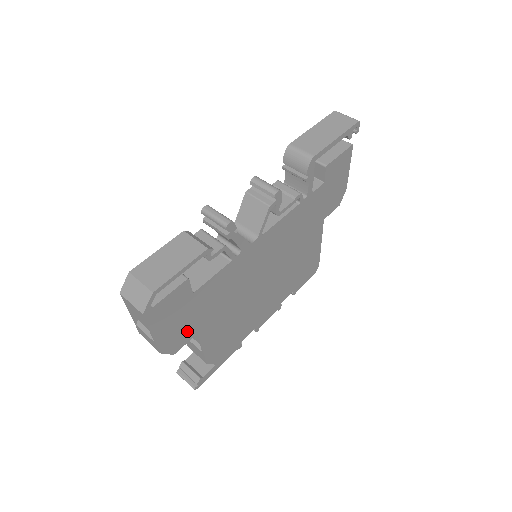
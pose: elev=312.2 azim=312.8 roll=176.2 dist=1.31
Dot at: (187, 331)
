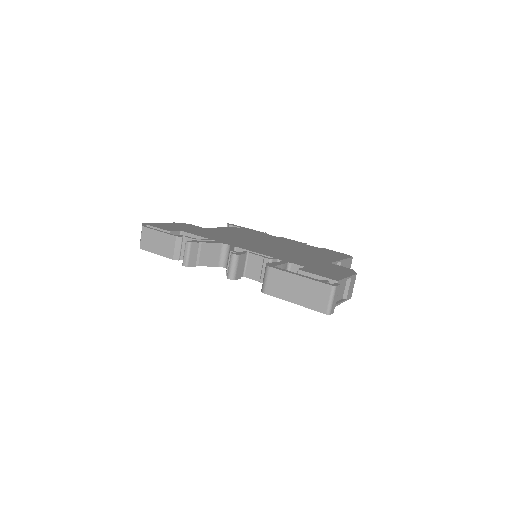
Dot at: occluded
